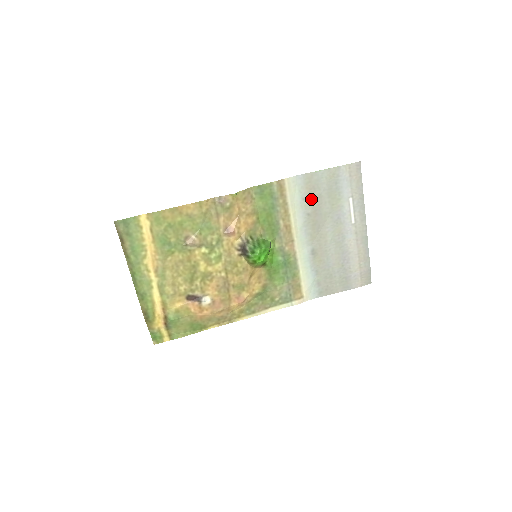
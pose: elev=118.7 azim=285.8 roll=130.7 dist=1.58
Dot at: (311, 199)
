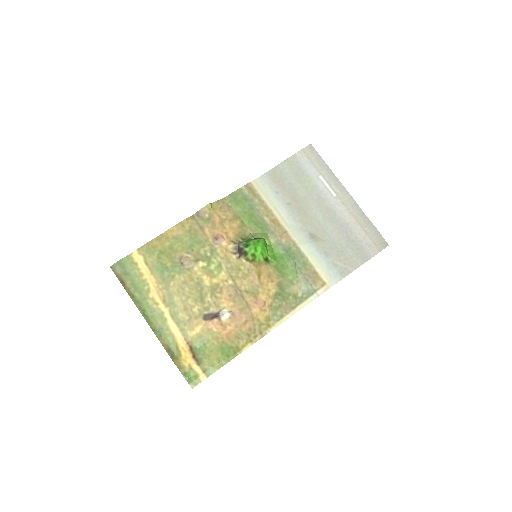
Dot at: (284, 190)
